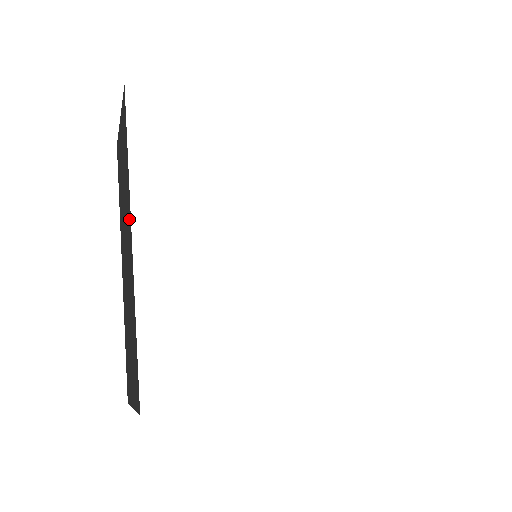
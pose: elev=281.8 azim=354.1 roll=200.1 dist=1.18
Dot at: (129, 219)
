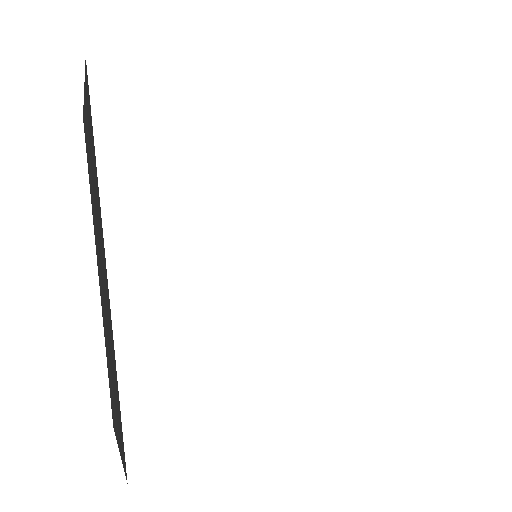
Dot at: (102, 242)
